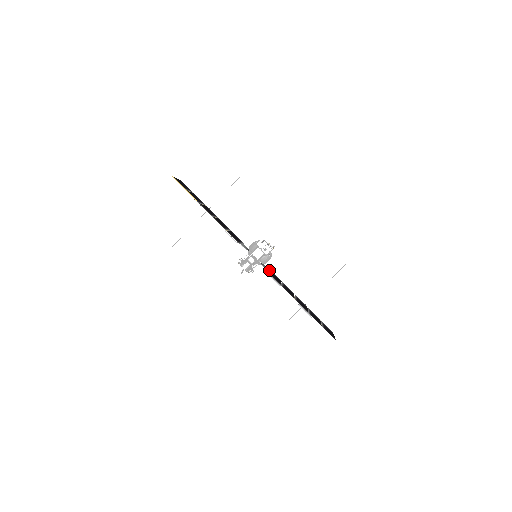
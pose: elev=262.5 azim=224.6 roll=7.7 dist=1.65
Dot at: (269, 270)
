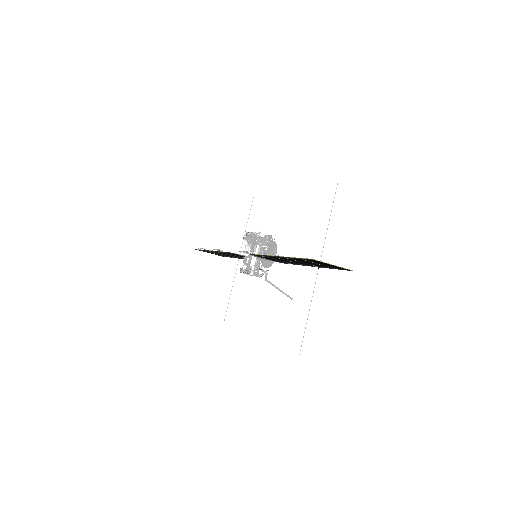
Dot at: (272, 260)
